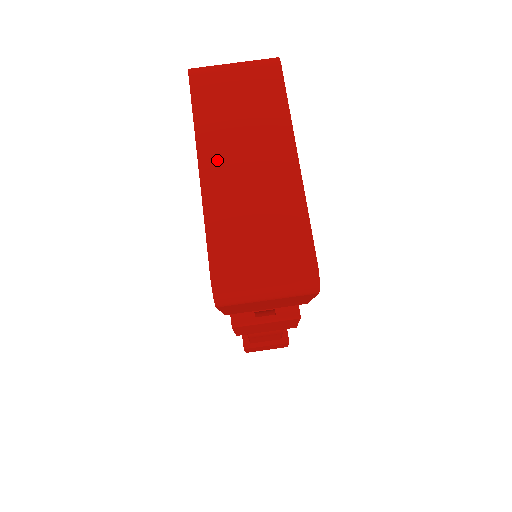
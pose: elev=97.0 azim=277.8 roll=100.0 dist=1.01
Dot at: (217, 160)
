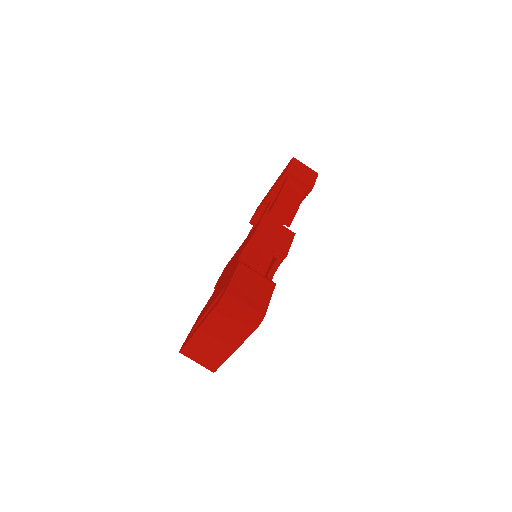
Dot at: (206, 332)
